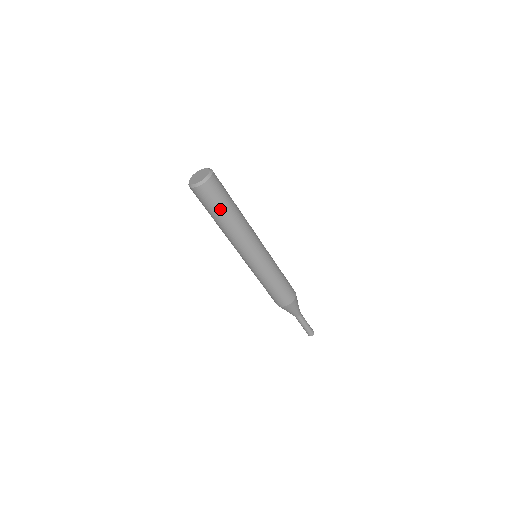
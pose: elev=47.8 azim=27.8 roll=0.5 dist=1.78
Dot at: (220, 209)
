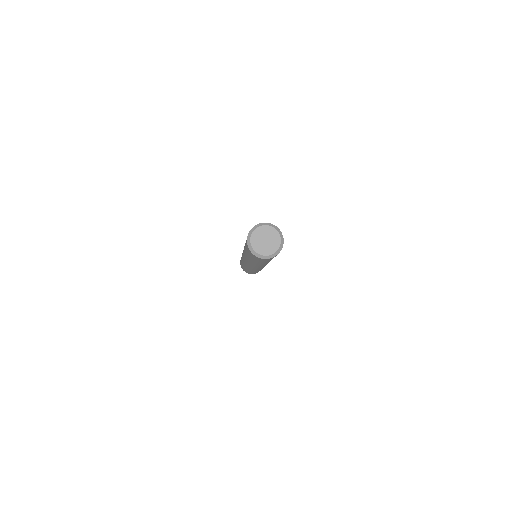
Dot at: (254, 260)
